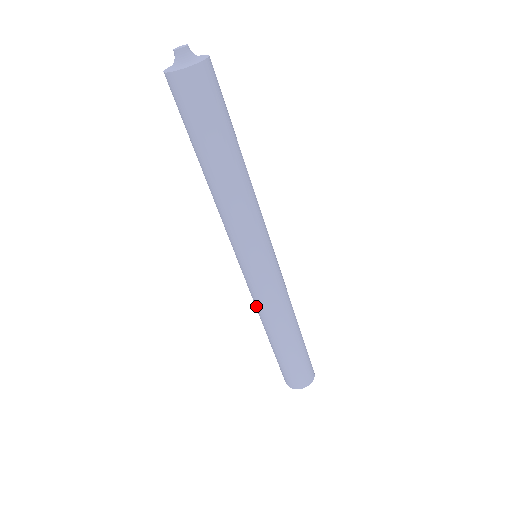
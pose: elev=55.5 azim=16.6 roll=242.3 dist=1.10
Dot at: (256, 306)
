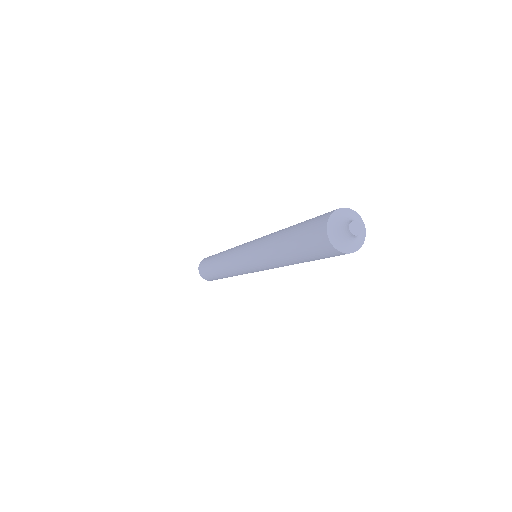
Dot at: (229, 269)
